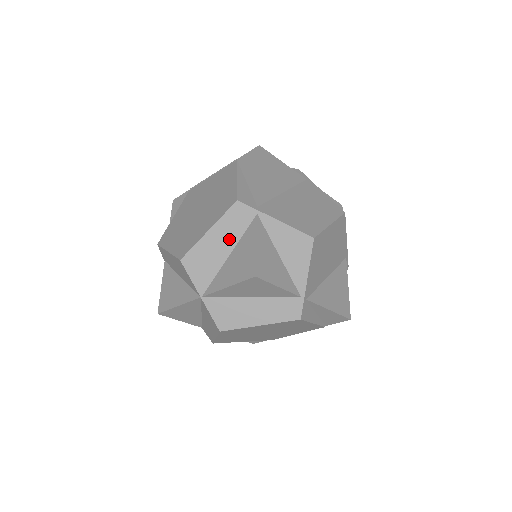
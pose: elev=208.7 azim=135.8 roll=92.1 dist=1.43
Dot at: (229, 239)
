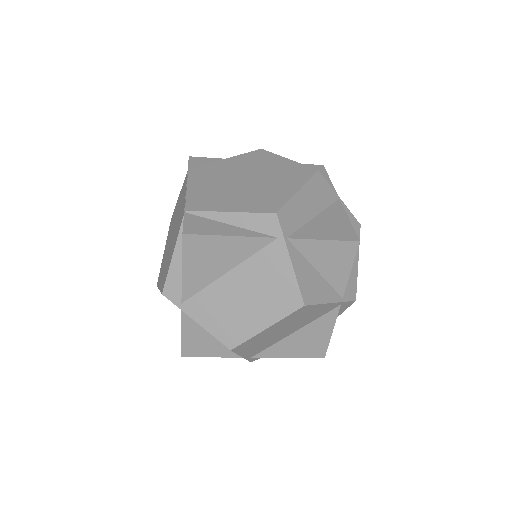
Dot at: occluded
